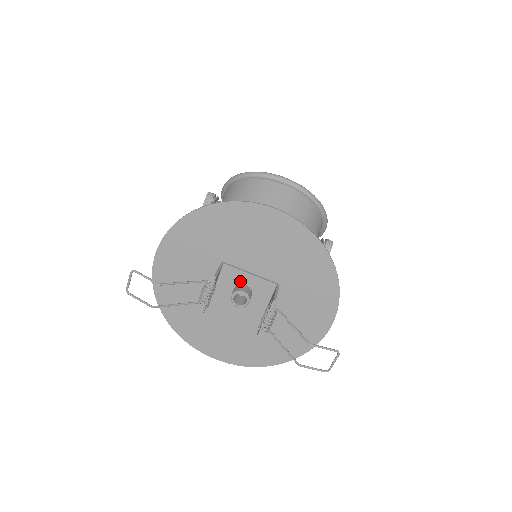
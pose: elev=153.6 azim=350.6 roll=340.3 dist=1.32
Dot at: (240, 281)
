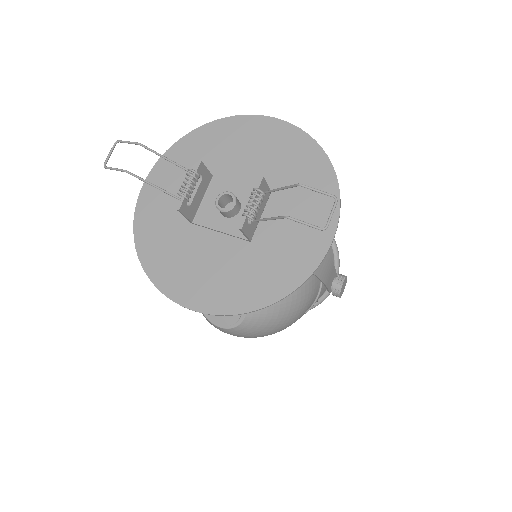
Dot at: occluded
